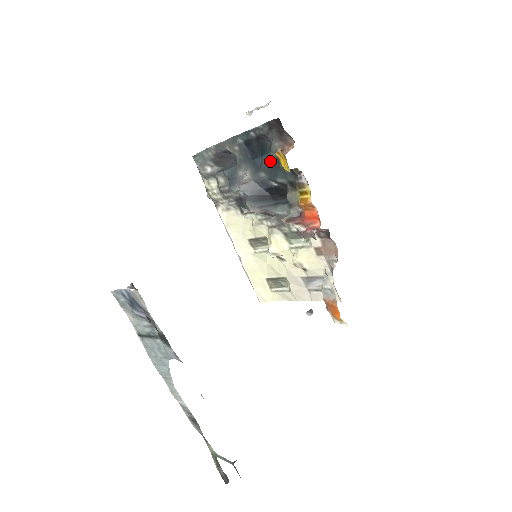
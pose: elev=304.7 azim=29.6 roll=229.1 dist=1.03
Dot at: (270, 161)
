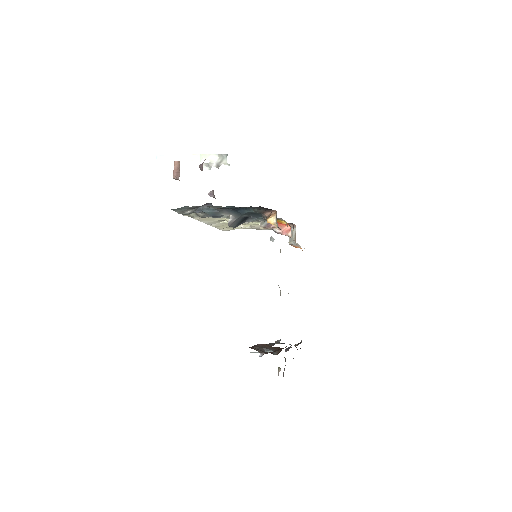
Dot at: (252, 213)
